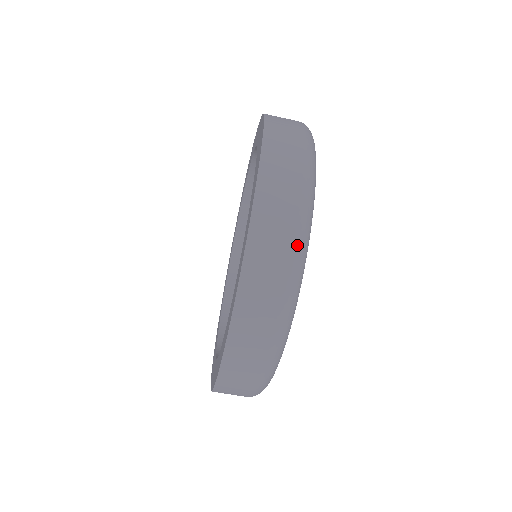
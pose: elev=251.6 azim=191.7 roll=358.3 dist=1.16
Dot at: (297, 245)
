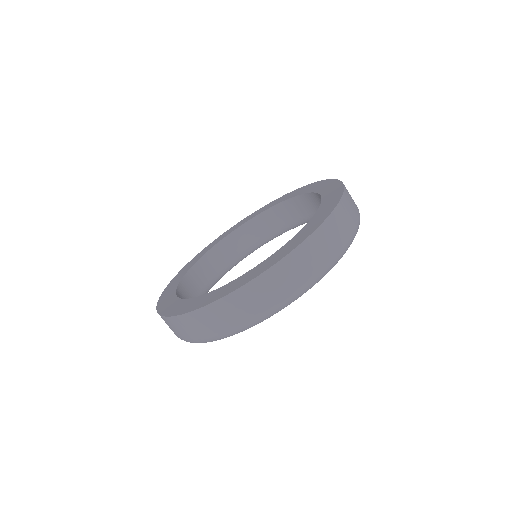
Dot at: (295, 293)
